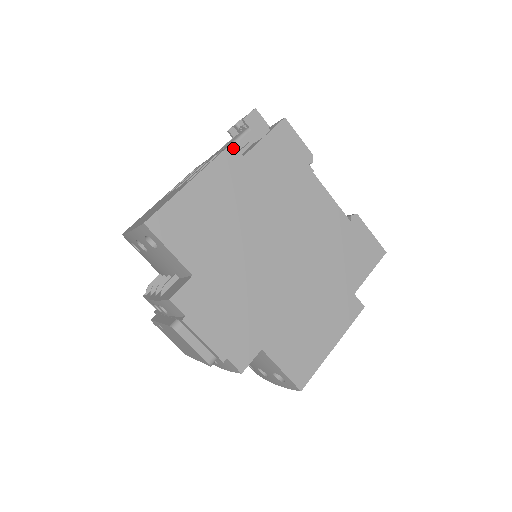
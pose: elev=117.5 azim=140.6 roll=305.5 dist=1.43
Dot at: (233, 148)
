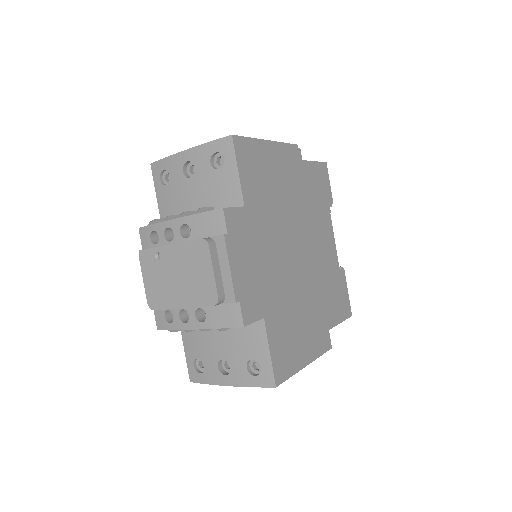
Dot at: (297, 148)
